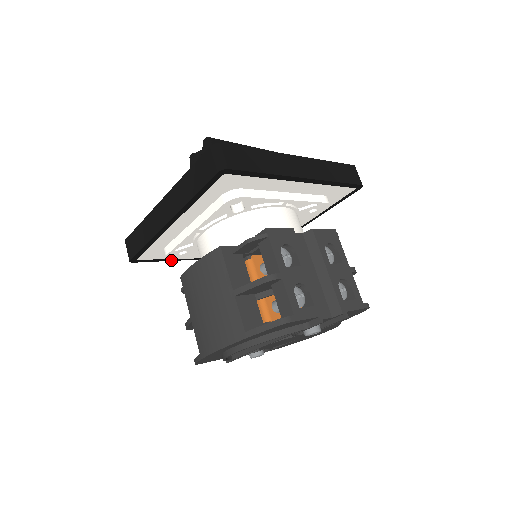
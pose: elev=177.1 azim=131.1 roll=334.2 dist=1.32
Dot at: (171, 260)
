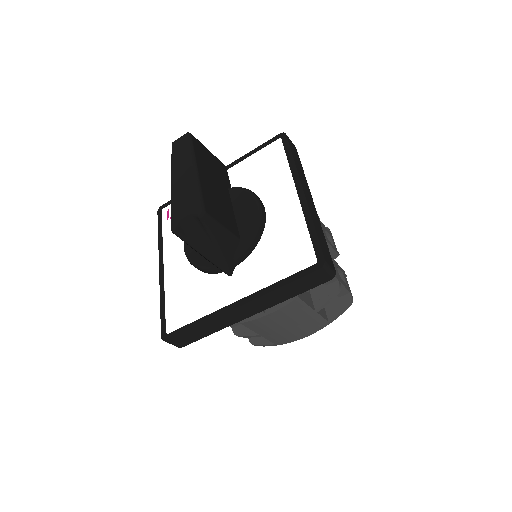
Dot at: occluded
